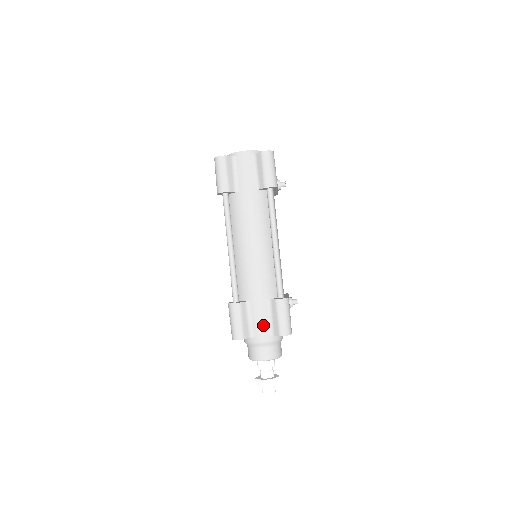
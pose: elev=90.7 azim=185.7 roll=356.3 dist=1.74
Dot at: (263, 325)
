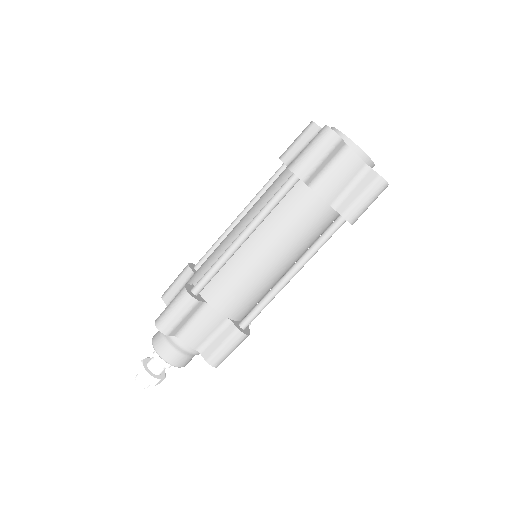
Dot at: (200, 337)
